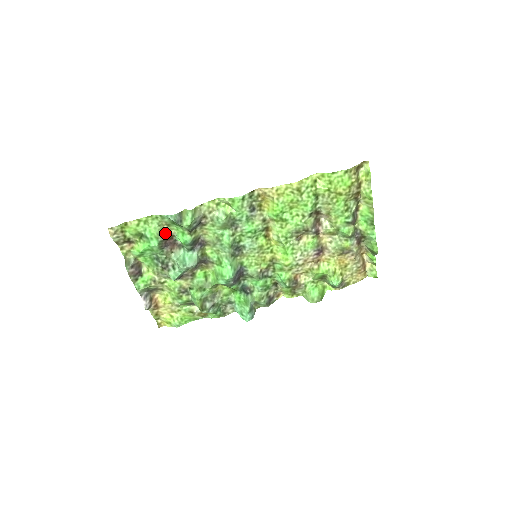
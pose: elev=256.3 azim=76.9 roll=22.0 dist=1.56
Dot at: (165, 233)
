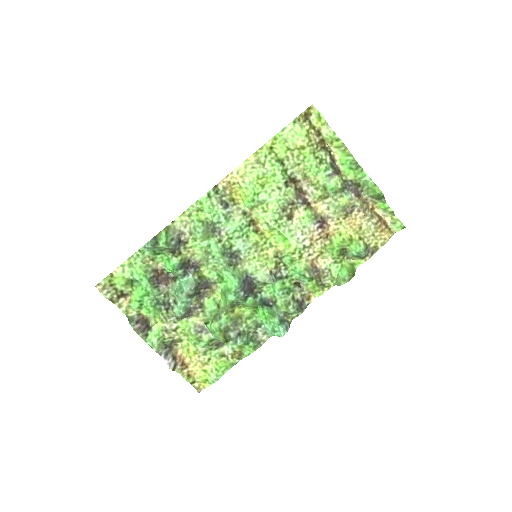
Dot at: (153, 269)
